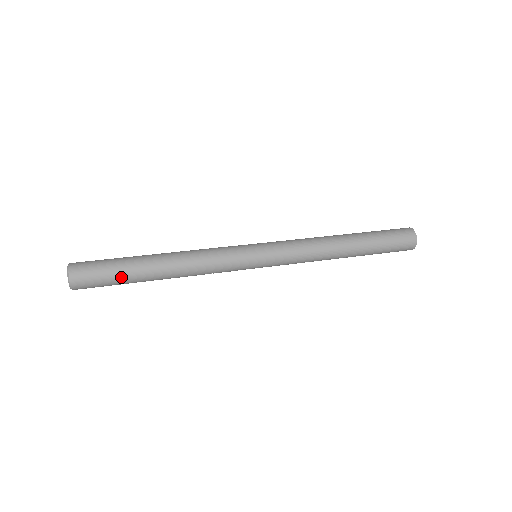
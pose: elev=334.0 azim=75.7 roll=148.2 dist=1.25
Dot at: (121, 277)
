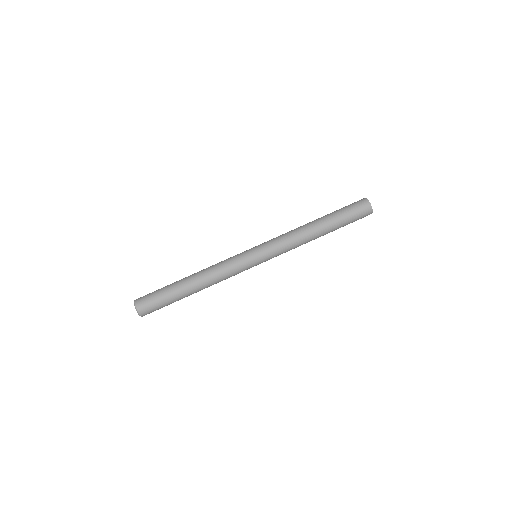
Dot at: (170, 301)
